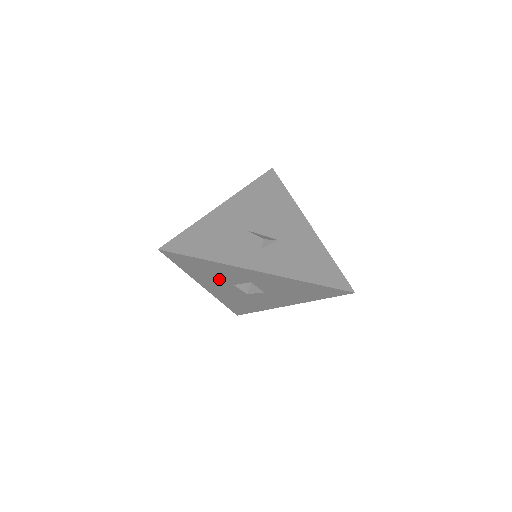
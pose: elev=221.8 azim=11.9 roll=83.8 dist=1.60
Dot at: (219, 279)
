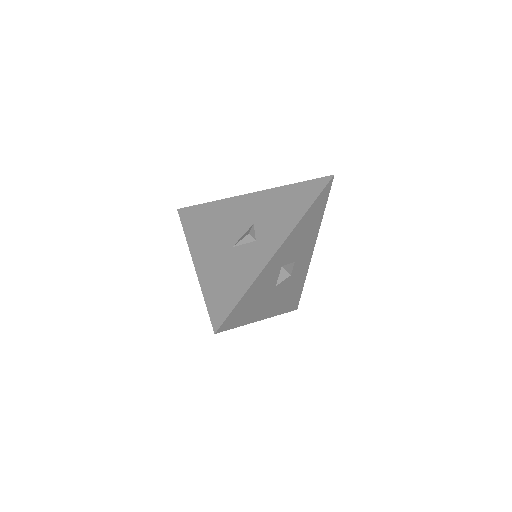
Dot at: (265, 296)
